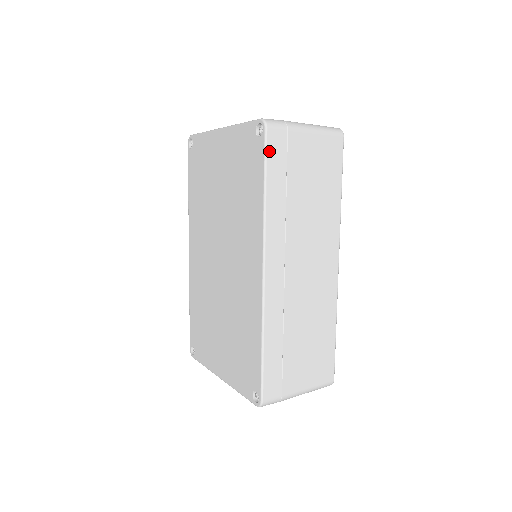
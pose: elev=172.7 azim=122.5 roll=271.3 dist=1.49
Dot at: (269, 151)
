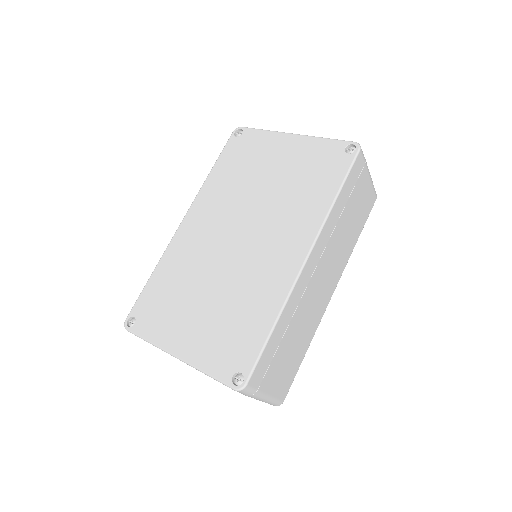
Dot at: (353, 168)
